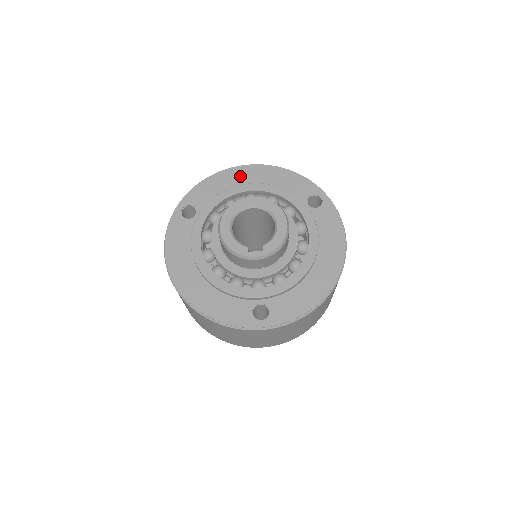
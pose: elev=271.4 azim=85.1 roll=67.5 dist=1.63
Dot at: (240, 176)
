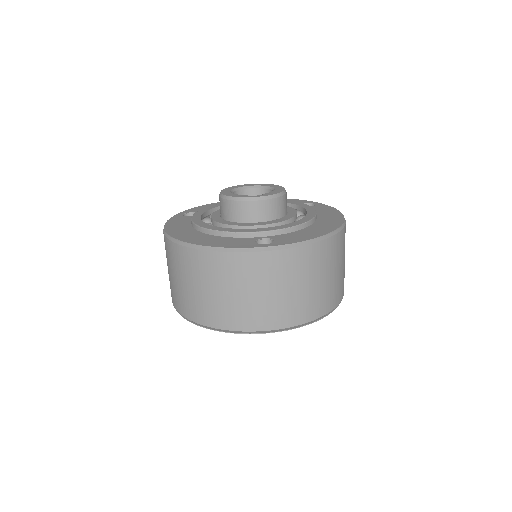
Dot at: occluded
